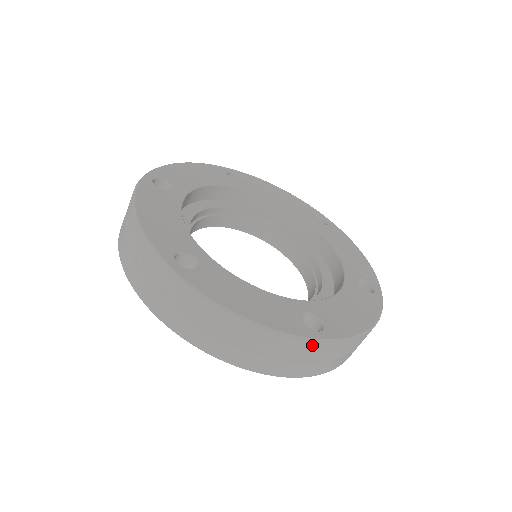
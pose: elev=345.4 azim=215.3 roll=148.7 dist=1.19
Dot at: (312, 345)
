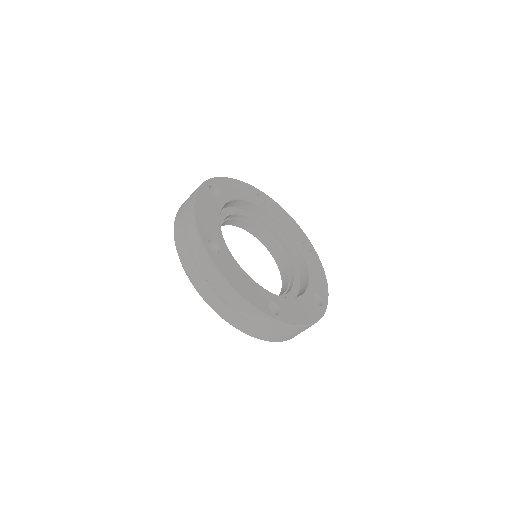
Dot at: (268, 320)
